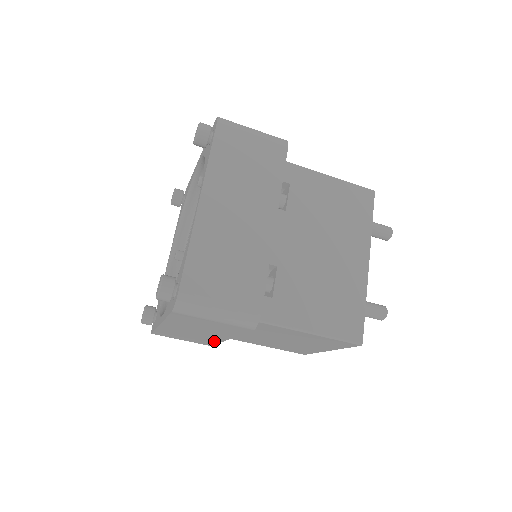
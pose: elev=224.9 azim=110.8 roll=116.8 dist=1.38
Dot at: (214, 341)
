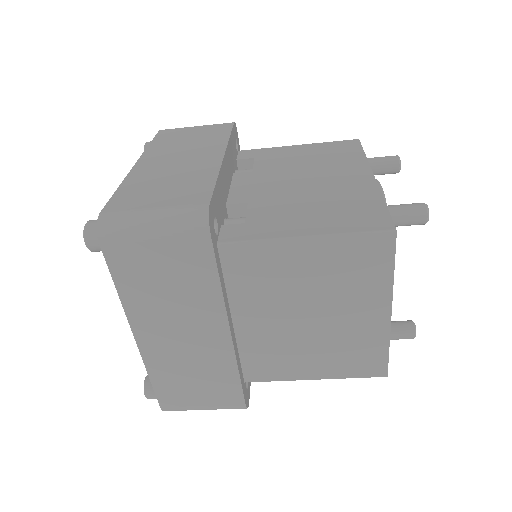
Dot at: (228, 367)
